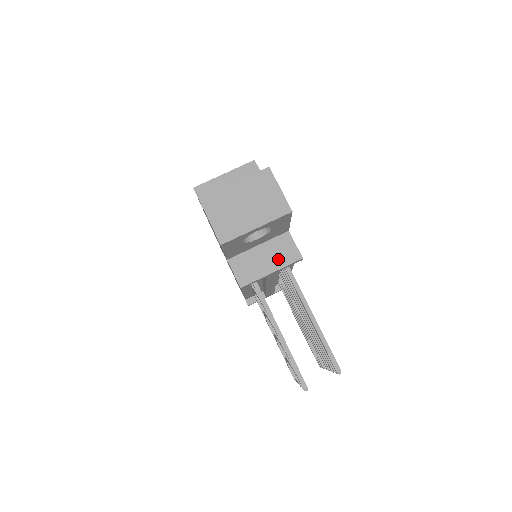
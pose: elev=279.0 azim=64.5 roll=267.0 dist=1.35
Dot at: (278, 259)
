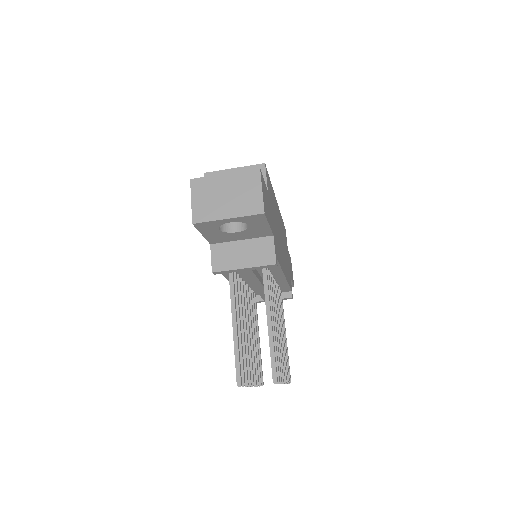
Dot at: (254, 258)
